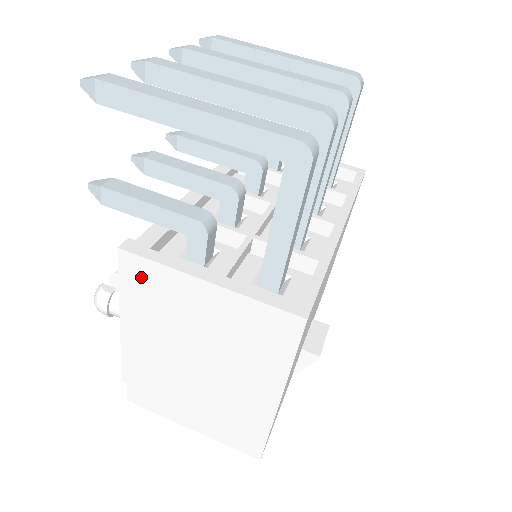
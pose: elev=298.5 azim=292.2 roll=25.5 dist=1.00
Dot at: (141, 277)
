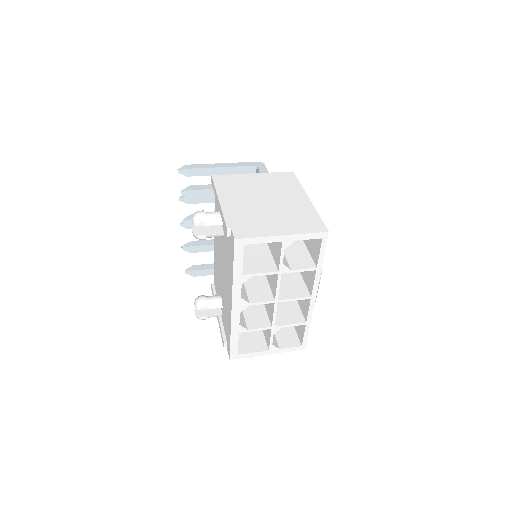
Dot at: (225, 180)
